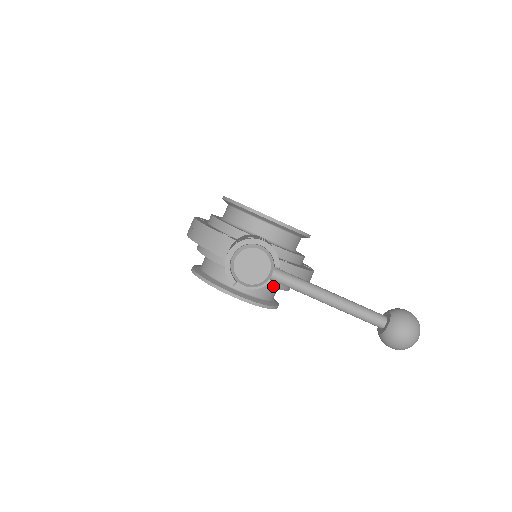
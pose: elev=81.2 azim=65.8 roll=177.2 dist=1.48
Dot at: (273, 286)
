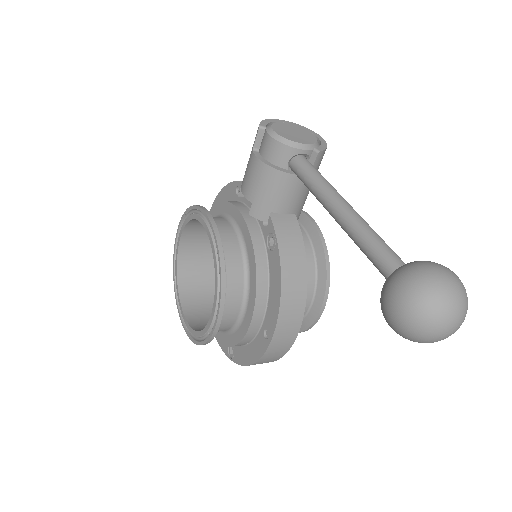
Dot at: (256, 254)
